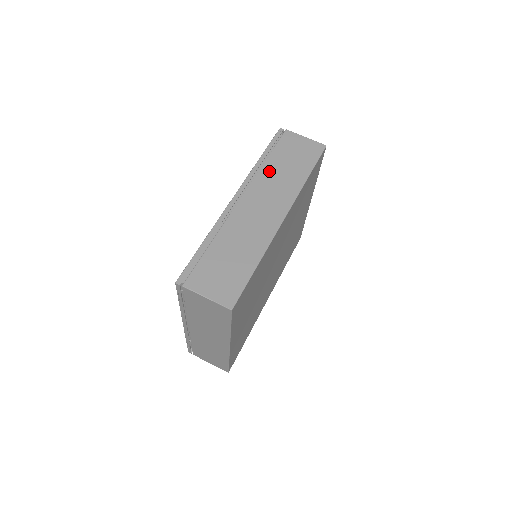
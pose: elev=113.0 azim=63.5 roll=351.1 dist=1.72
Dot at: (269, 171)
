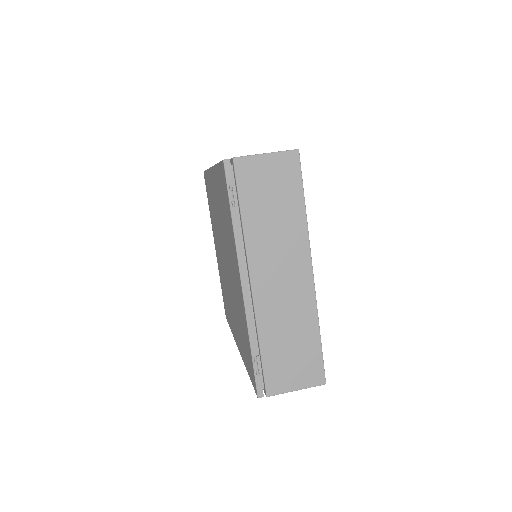
Dot at: occluded
